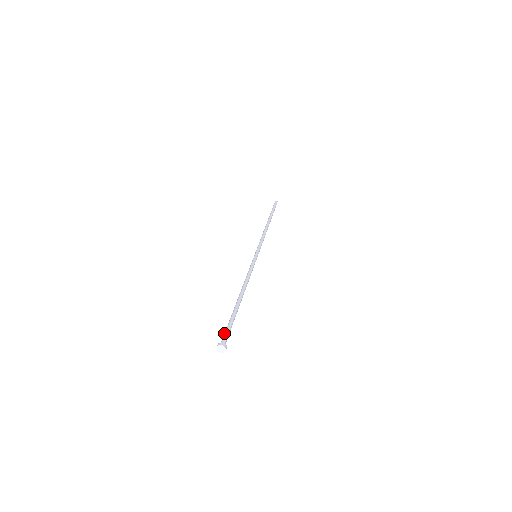
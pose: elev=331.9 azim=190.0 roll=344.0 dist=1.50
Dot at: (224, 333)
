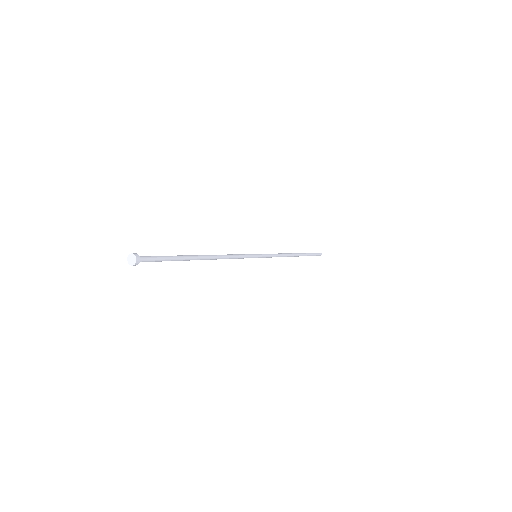
Dot at: (150, 261)
